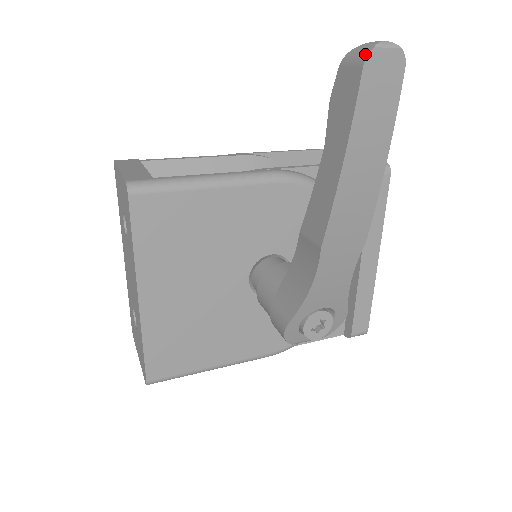
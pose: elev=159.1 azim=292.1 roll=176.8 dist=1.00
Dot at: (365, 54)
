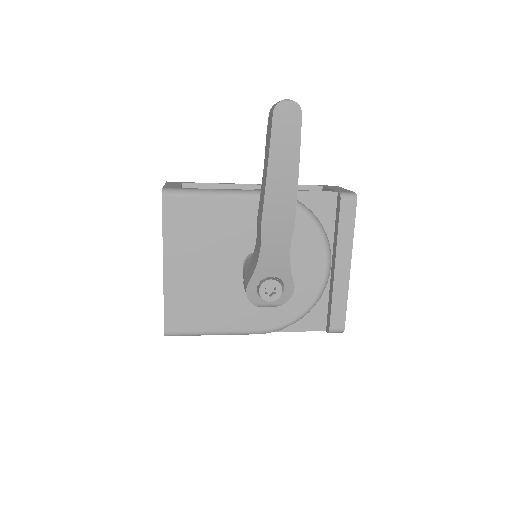
Dot at: (275, 106)
